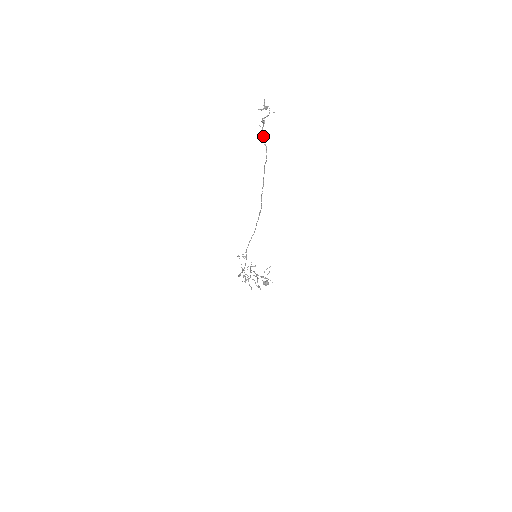
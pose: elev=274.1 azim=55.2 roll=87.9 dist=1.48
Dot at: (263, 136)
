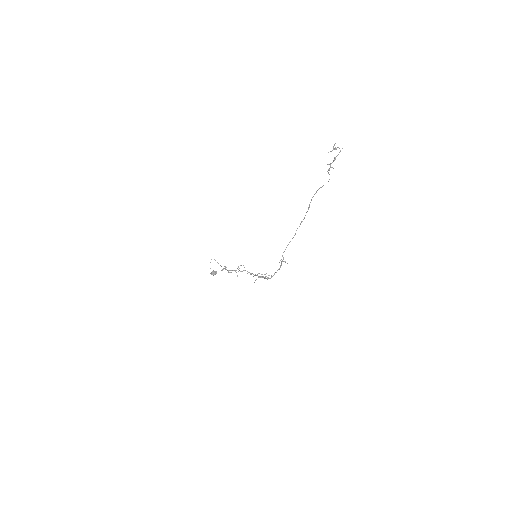
Dot at: (329, 169)
